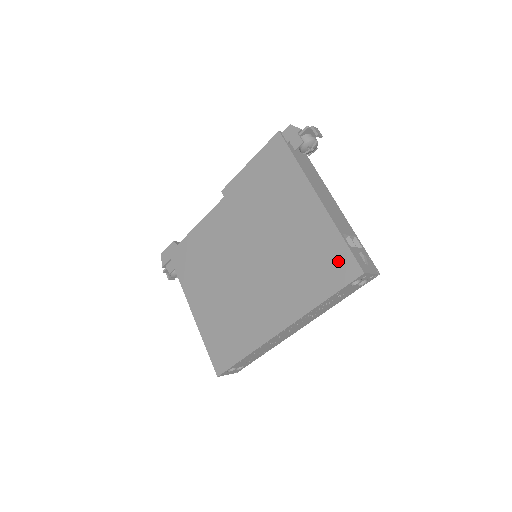
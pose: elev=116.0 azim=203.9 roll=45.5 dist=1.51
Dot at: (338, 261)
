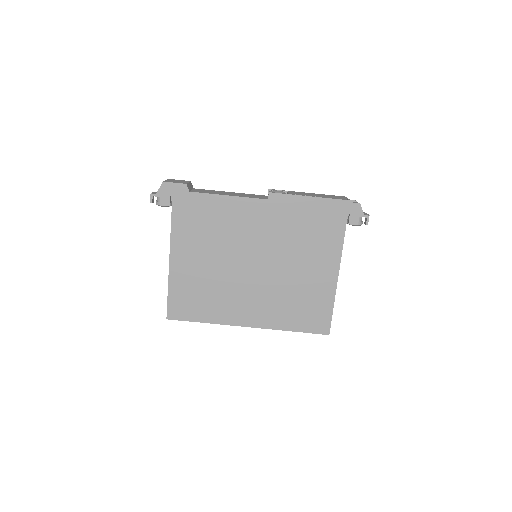
Dot at: (320, 317)
